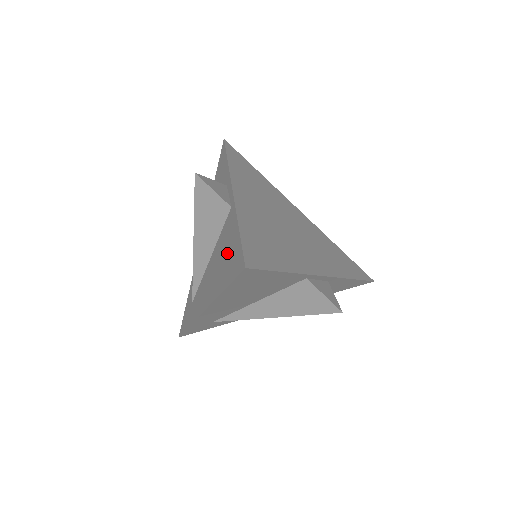
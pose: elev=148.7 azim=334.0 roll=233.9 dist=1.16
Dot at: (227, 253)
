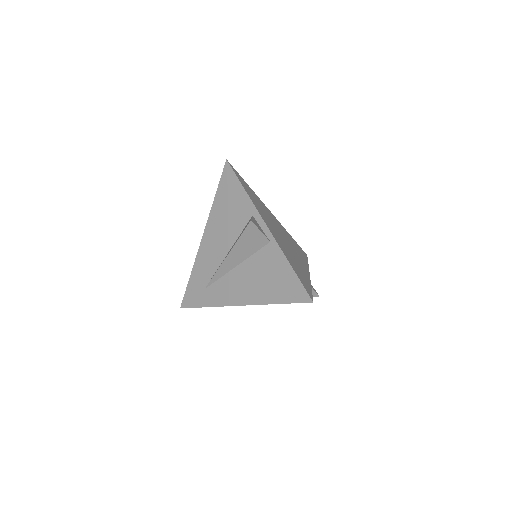
Dot at: (275, 278)
